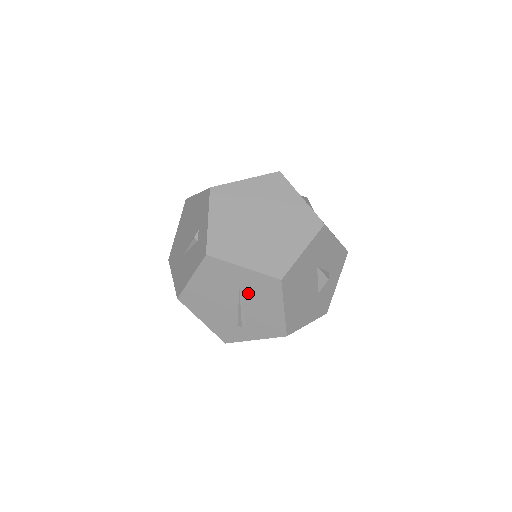
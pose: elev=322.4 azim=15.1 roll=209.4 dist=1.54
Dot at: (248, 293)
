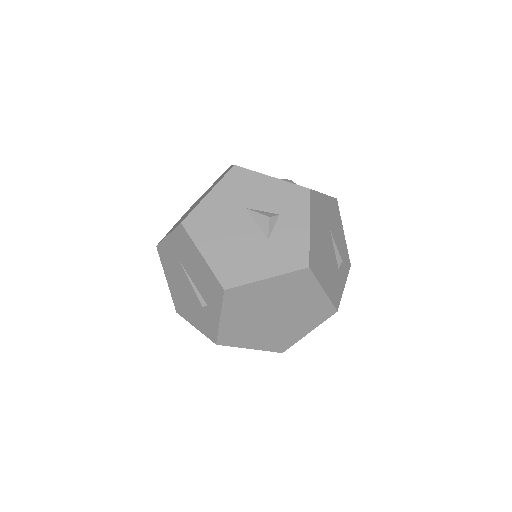
Dot at: (184, 261)
